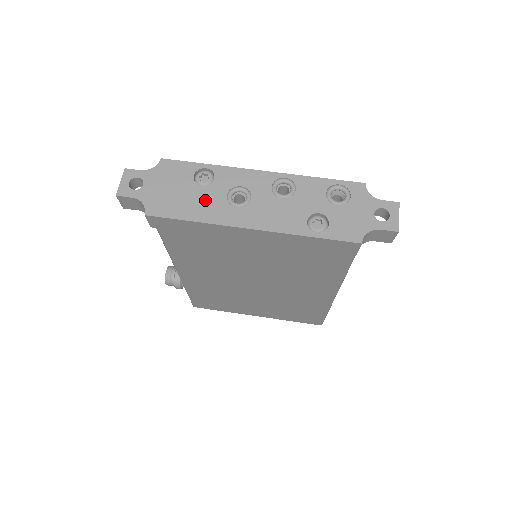
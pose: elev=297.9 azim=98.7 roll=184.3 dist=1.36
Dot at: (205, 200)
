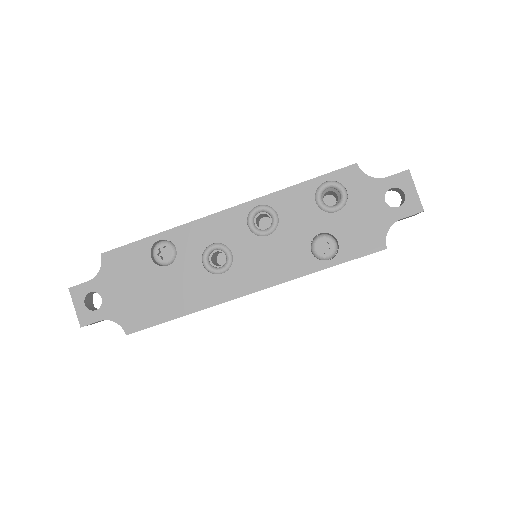
Dot at: (181, 283)
